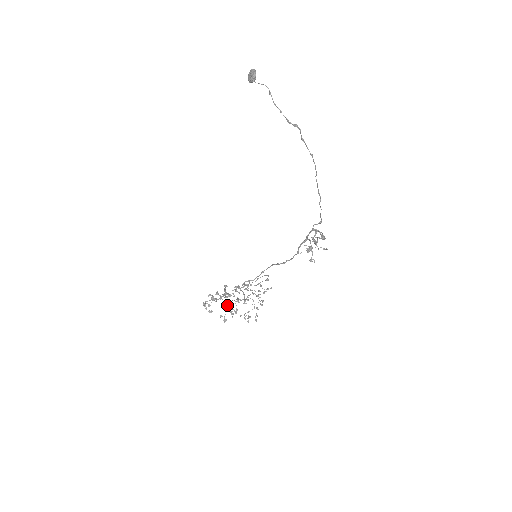
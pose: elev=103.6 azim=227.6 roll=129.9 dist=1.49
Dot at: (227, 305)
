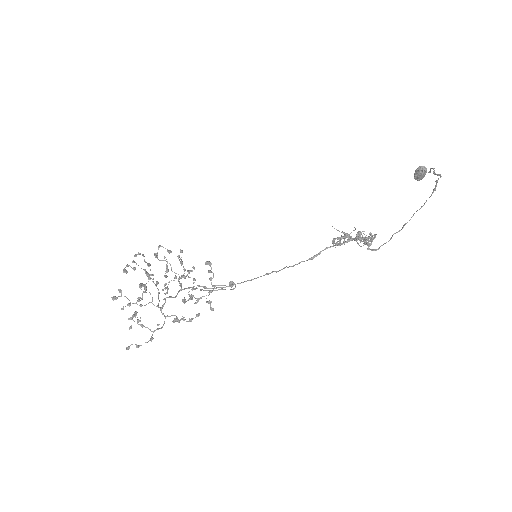
Dot at: occluded
